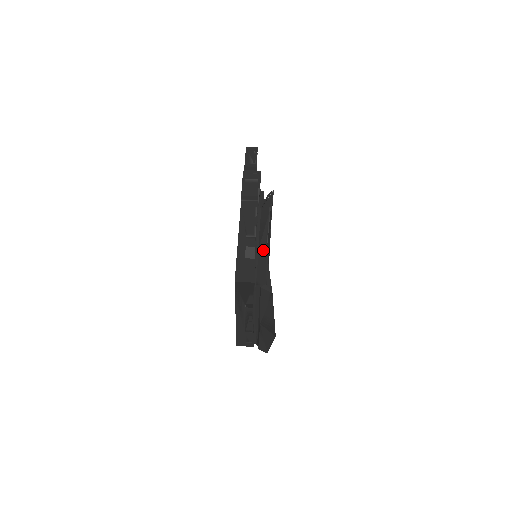
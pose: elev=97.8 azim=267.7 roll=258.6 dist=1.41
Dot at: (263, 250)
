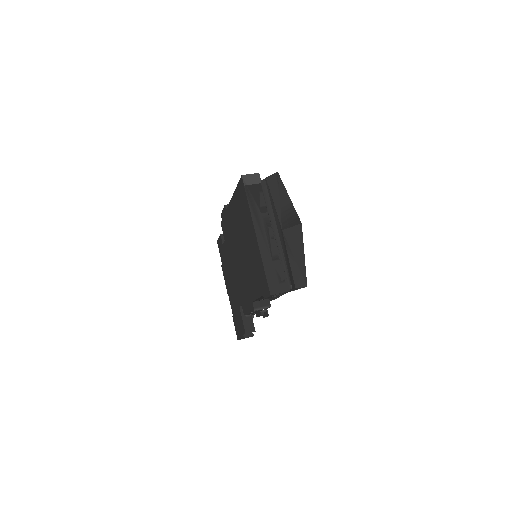
Dot at: occluded
